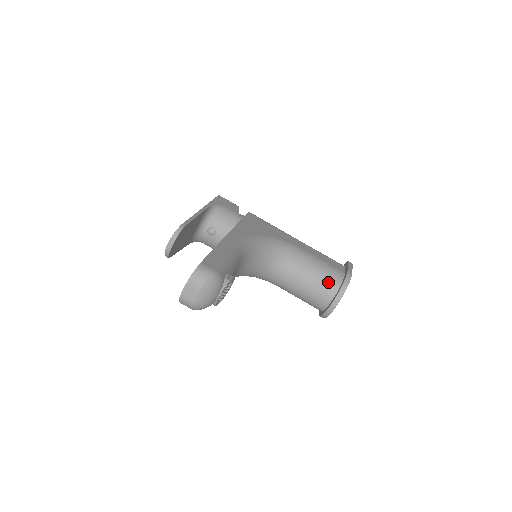
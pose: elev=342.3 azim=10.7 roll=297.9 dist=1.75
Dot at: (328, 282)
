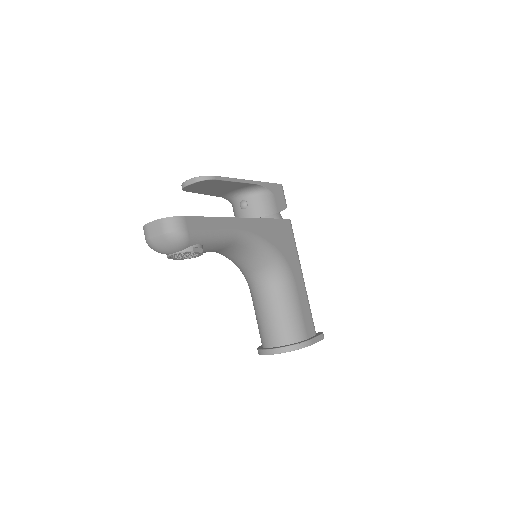
Dot at: (286, 331)
